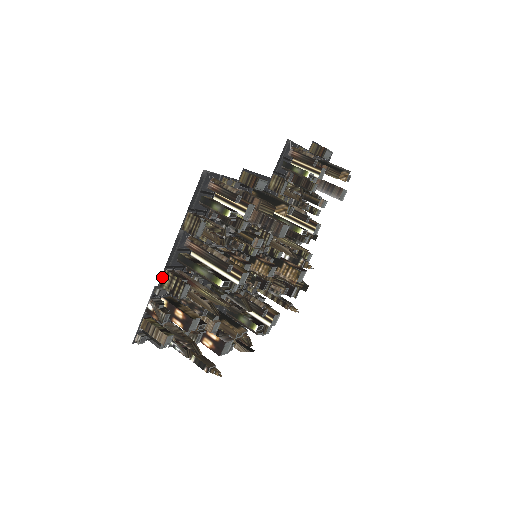
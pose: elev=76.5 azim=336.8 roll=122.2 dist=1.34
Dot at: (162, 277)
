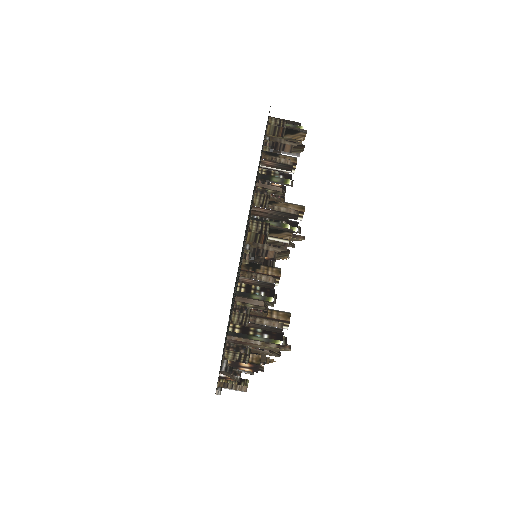
Dot at: (223, 354)
